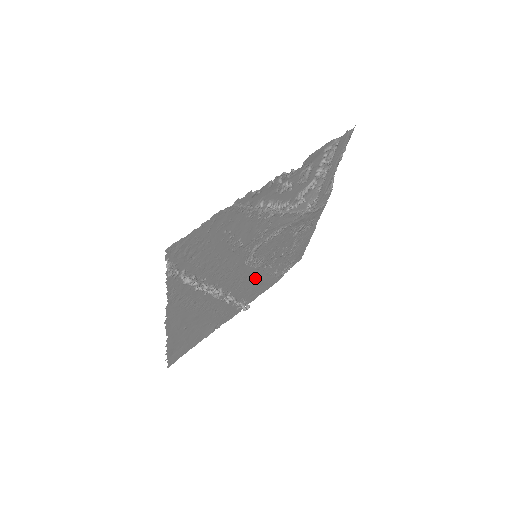
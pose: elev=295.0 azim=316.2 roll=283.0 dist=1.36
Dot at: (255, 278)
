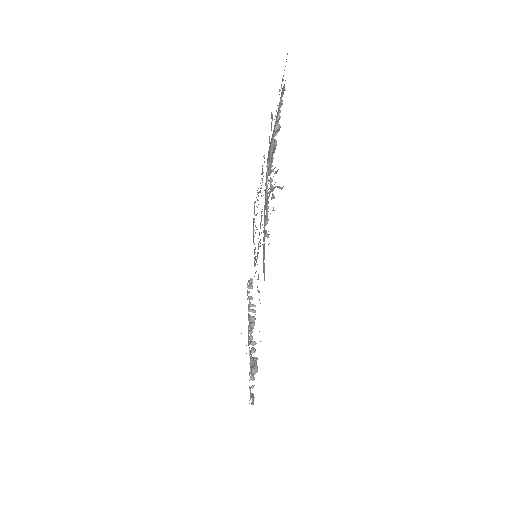
Dot at: occluded
